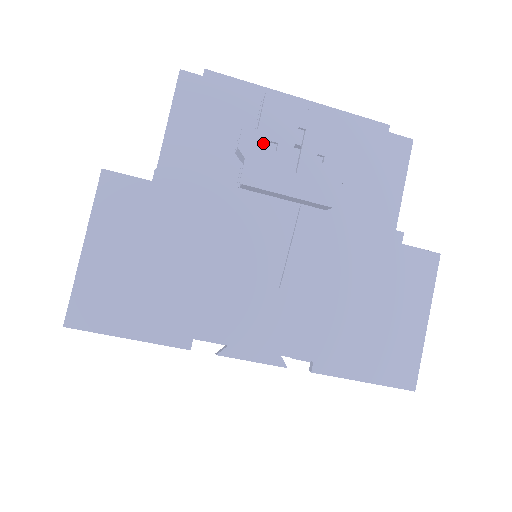
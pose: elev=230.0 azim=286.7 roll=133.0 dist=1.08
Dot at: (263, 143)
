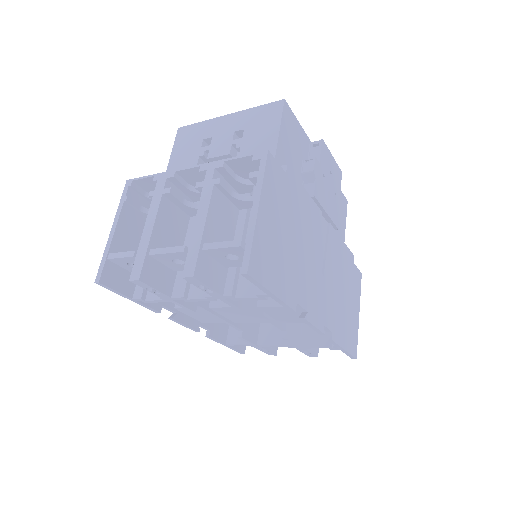
Dot at: (321, 173)
